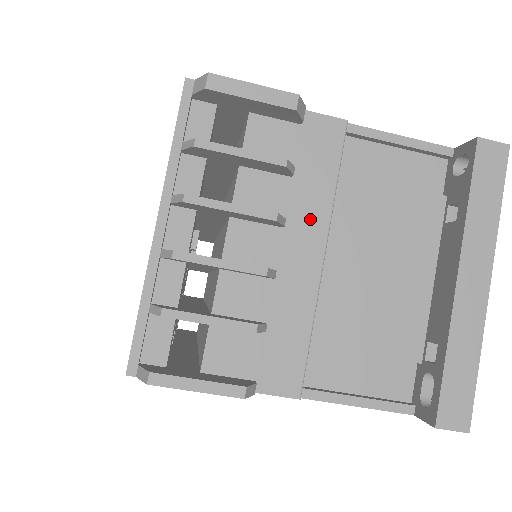
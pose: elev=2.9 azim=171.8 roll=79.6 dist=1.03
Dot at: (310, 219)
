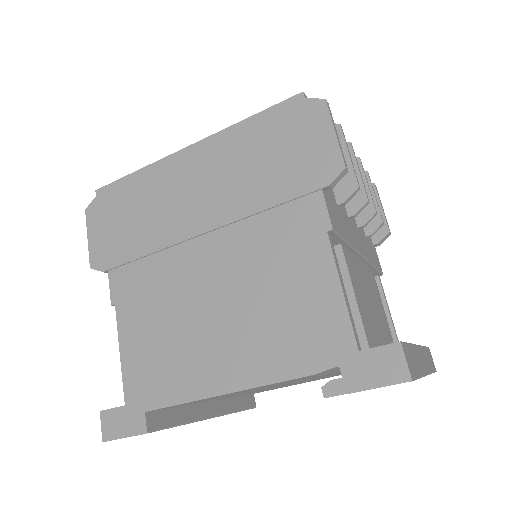
Dot at: (365, 247)
